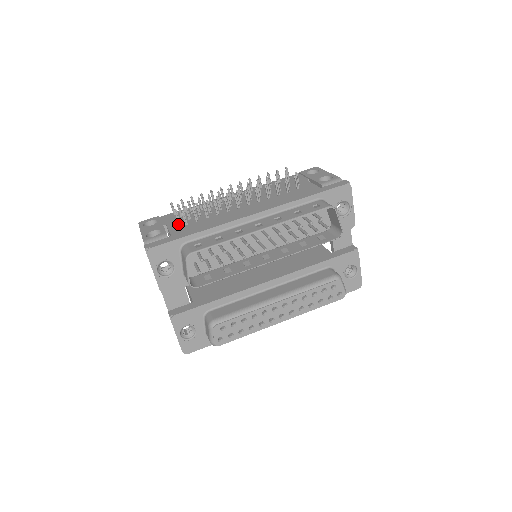
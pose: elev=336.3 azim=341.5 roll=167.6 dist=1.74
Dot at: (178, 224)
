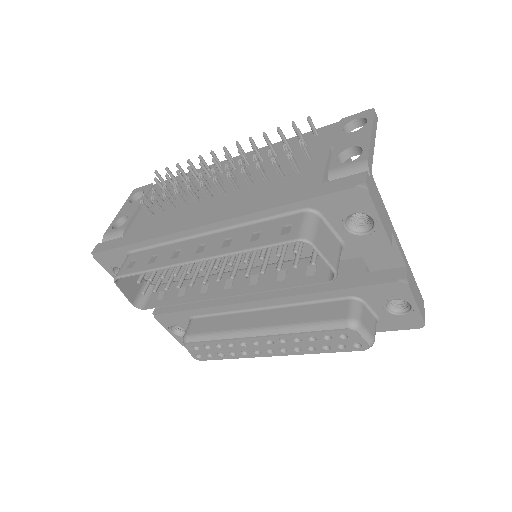
Dot at: occluded
